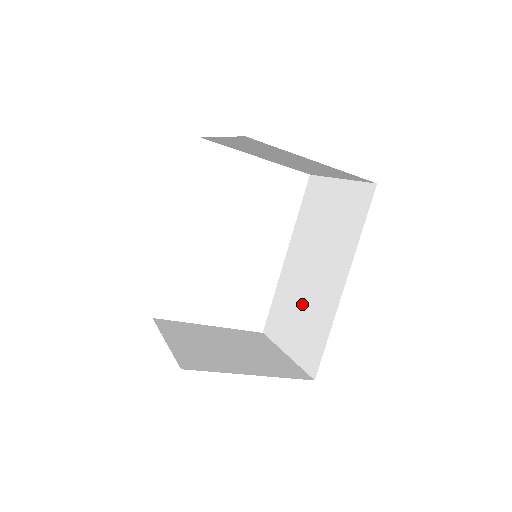
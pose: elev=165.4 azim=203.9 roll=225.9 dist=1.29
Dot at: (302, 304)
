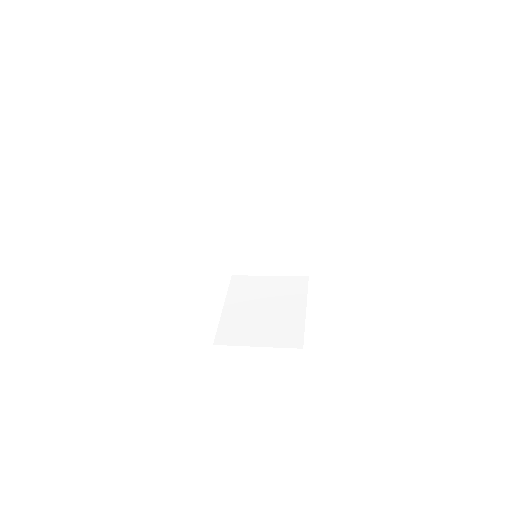
Dot at: (267, 246)
